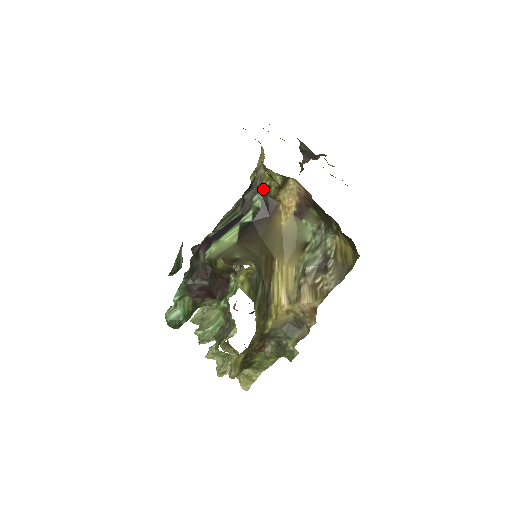
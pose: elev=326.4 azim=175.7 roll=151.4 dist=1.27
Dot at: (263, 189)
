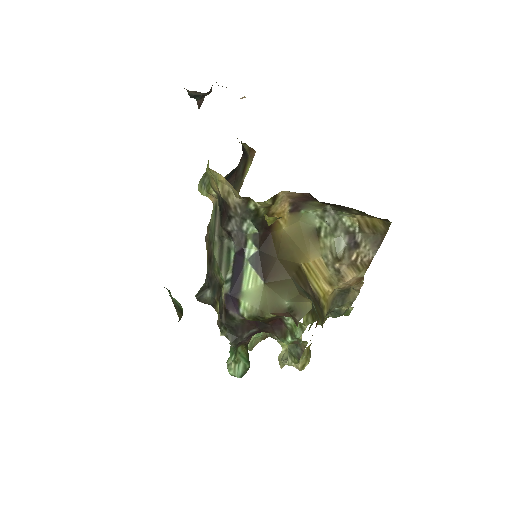
Dot at: (250, 215)
